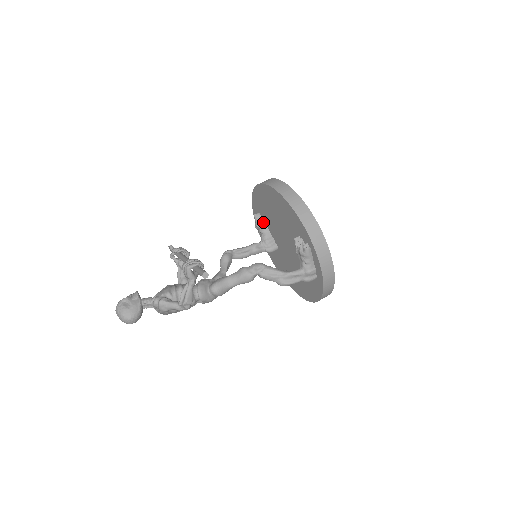
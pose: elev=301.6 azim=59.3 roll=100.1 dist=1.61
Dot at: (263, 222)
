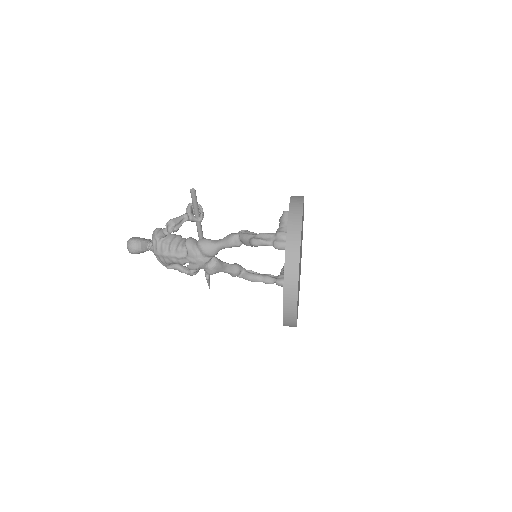
Dot at: occluded
